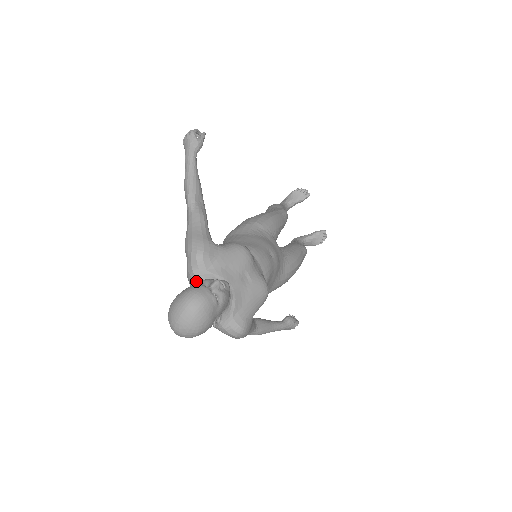
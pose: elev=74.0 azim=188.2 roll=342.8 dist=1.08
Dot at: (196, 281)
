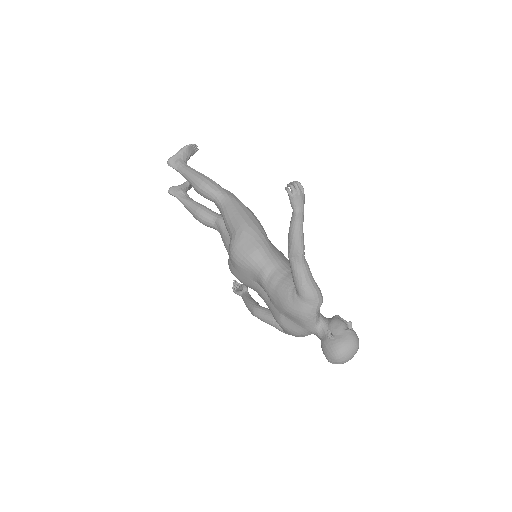
Dot at: (317, 319)
